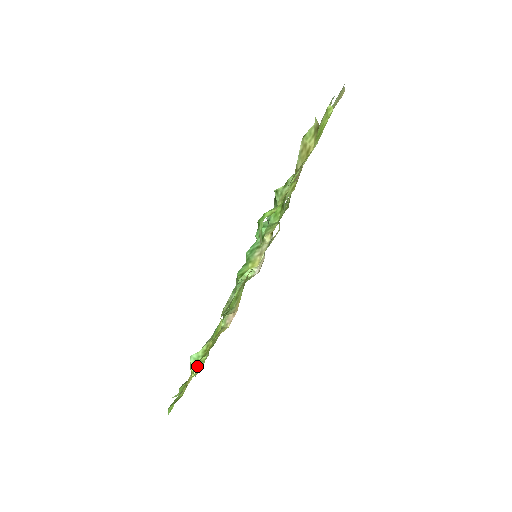
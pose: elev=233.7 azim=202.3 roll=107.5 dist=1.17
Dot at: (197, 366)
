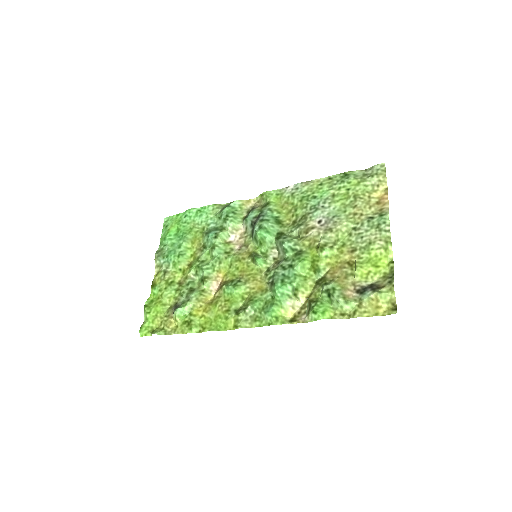
Dot at: (195, 331)
